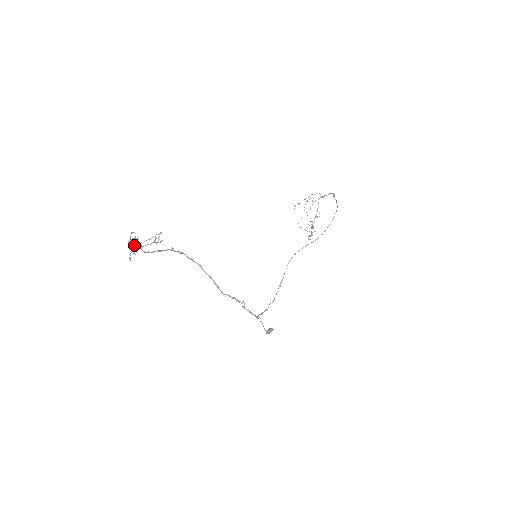
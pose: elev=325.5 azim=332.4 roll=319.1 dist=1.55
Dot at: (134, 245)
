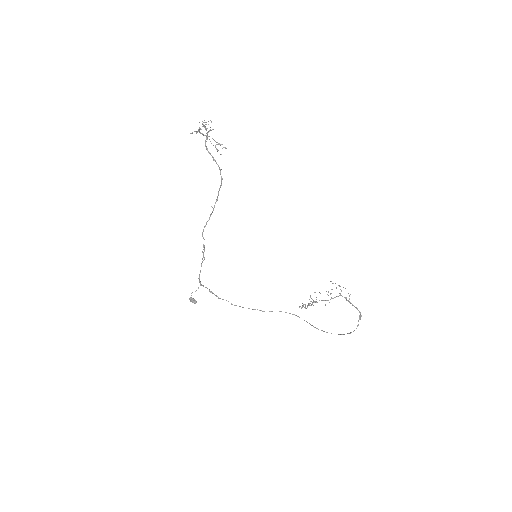
Dot at: occluded
